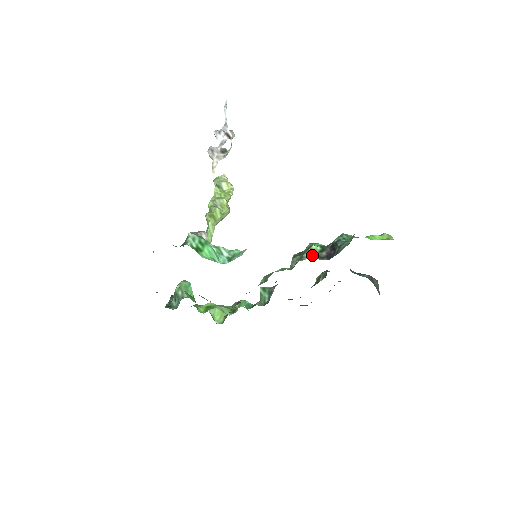
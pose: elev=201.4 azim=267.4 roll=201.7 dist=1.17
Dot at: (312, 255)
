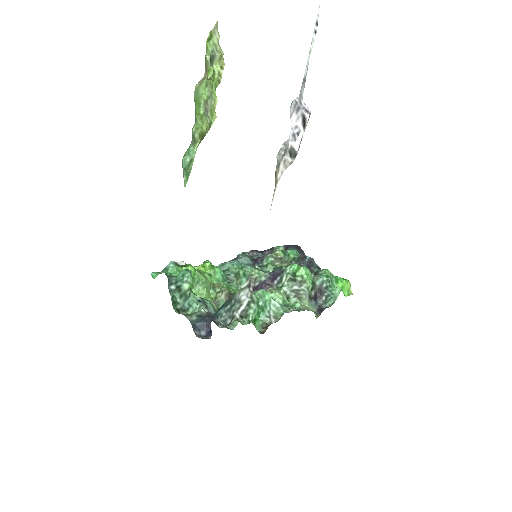
Dot at: (307, 296)
